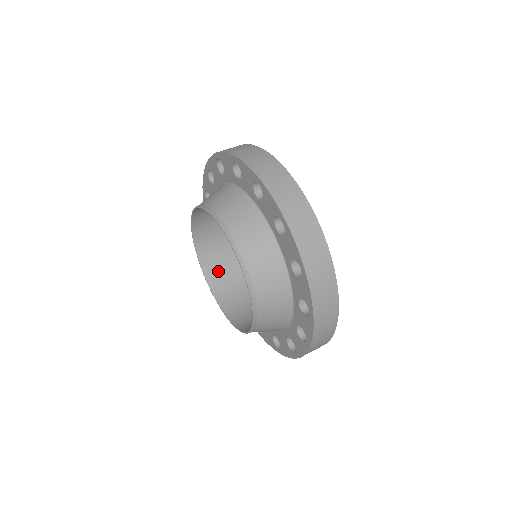
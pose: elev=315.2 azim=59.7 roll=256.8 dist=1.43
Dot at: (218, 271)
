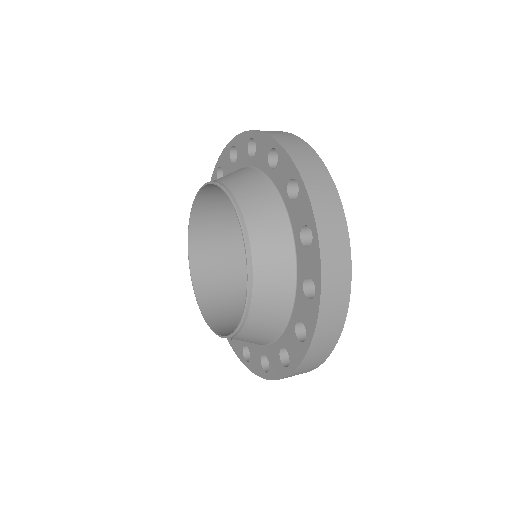
Dot at: occluded
